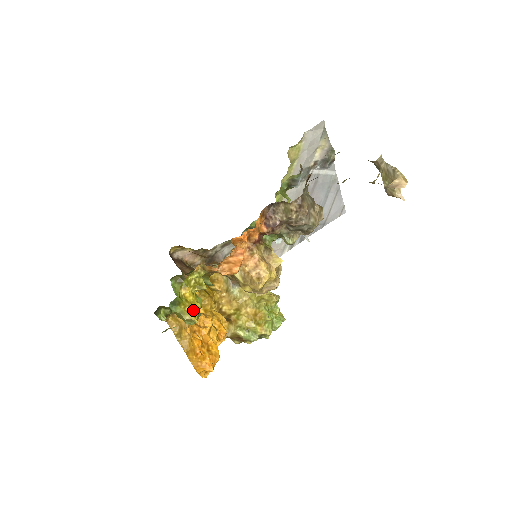
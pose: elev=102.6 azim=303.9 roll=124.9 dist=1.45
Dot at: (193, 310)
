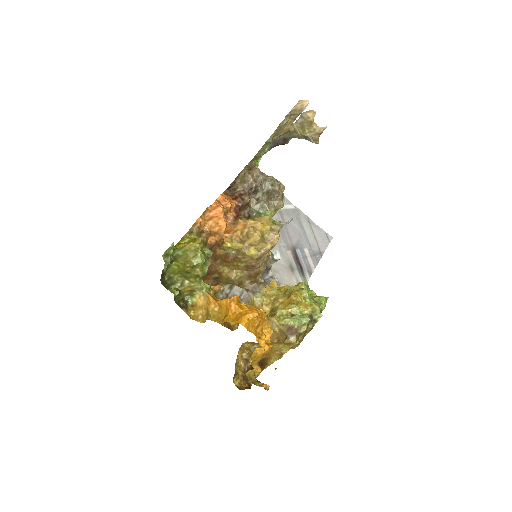
Dot at: occluded
